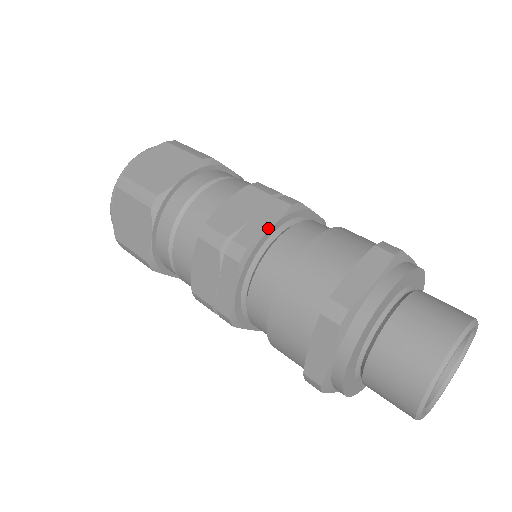
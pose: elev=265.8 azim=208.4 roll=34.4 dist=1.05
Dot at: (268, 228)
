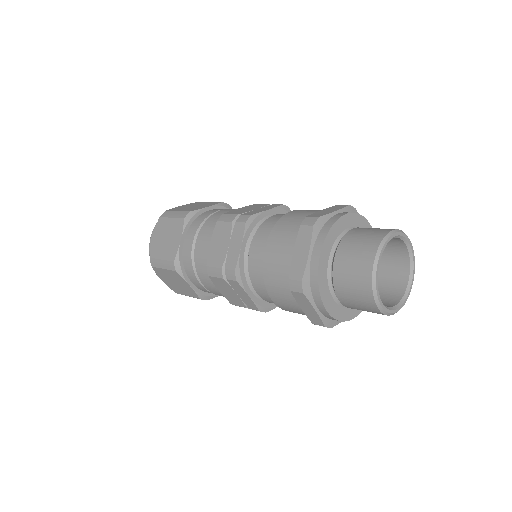
Dot at: (239, 248)
